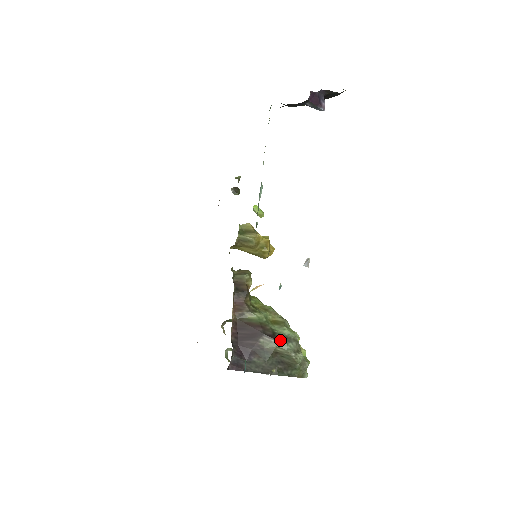
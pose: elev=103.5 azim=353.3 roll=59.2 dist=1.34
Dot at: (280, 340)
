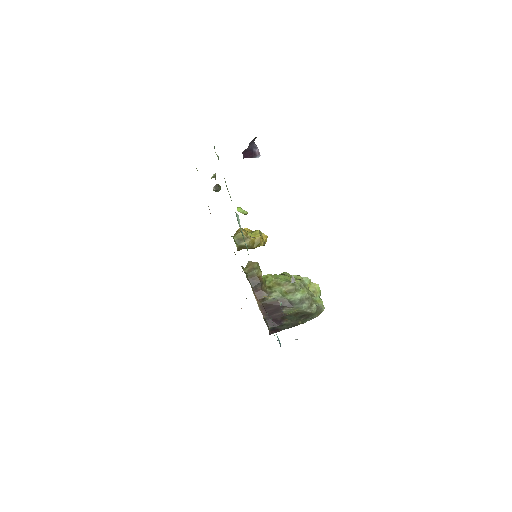
Dot at: (296, 306)
